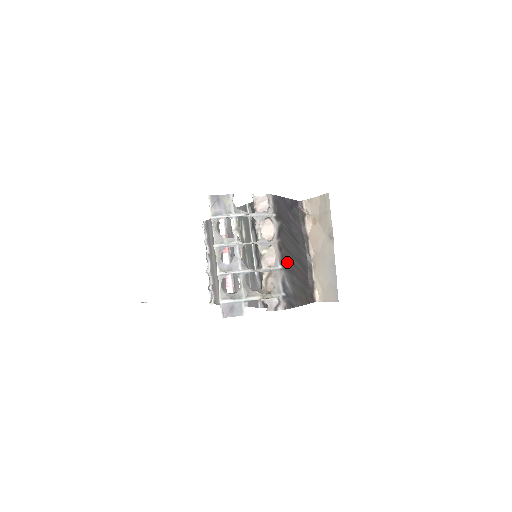
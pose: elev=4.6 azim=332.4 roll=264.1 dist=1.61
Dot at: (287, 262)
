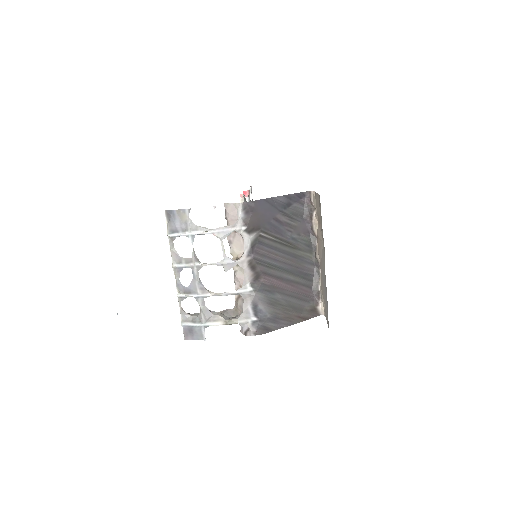
Dot at: (265, 280)
